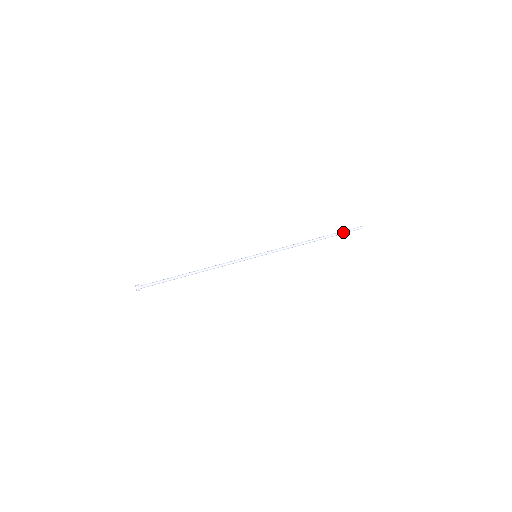
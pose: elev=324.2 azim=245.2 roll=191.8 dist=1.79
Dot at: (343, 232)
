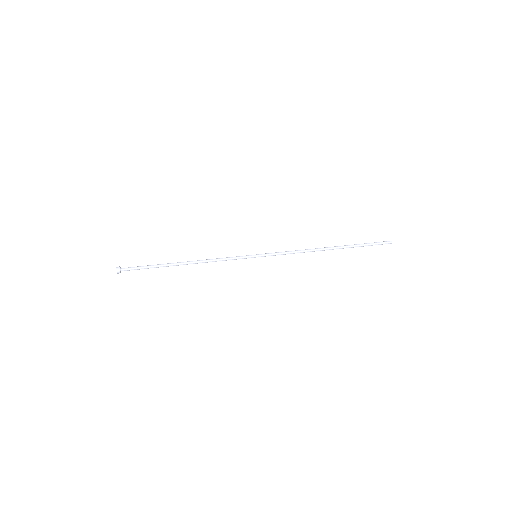
Dot at: (366, 243)
